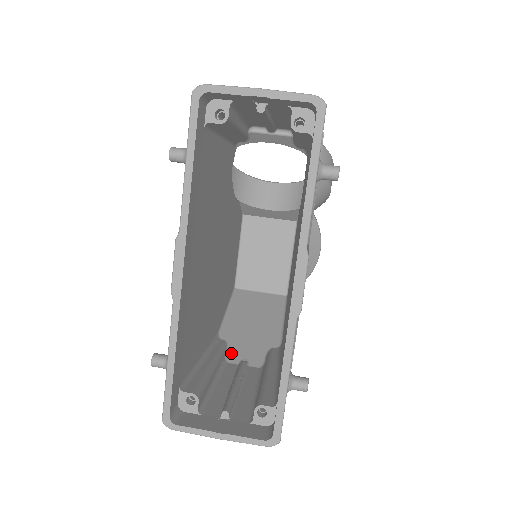
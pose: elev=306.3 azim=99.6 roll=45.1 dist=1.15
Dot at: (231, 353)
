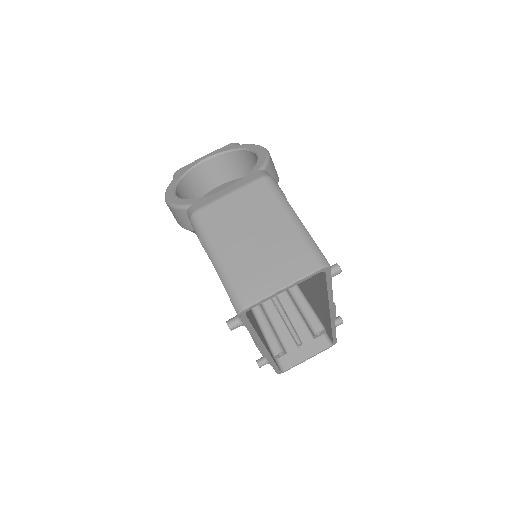
Dot at: occluded
